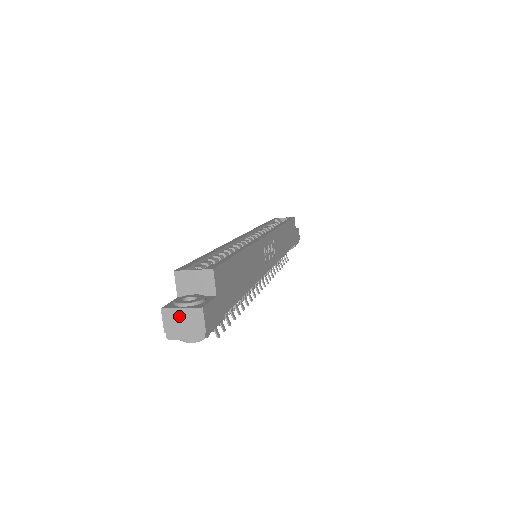
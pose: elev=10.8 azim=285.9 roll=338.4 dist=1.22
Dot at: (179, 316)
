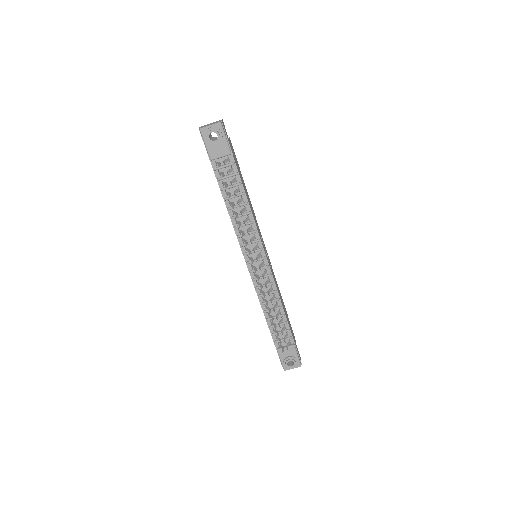
Dot at: (209, 124)
